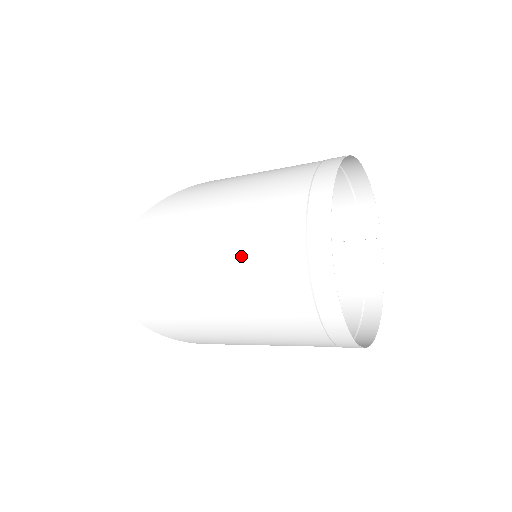
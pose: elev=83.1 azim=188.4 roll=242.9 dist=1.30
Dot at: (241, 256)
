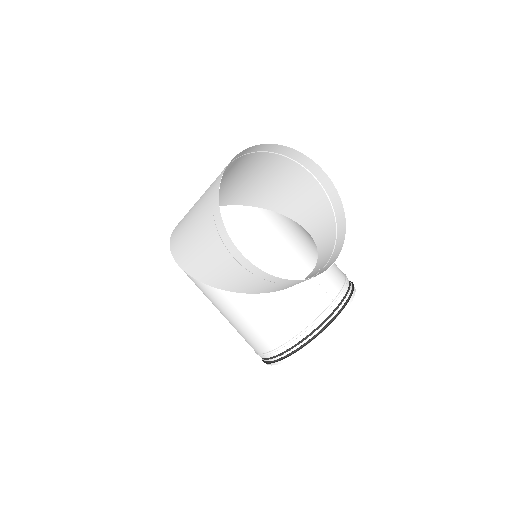
Dot at: (224, 176)
